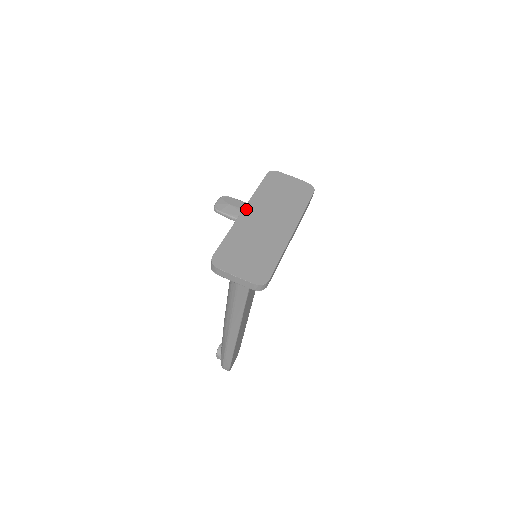
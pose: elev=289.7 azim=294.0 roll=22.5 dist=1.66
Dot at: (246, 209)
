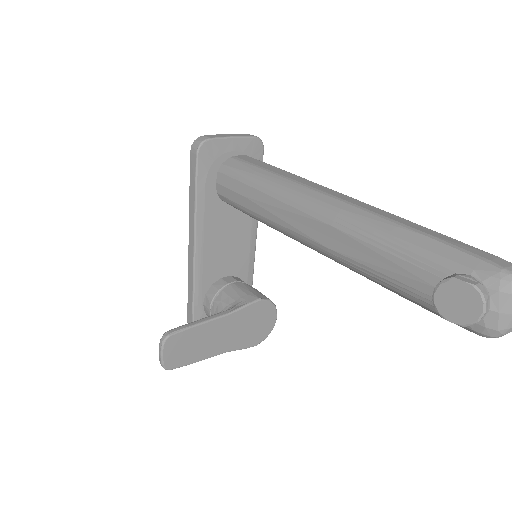
Dot at: occluded
